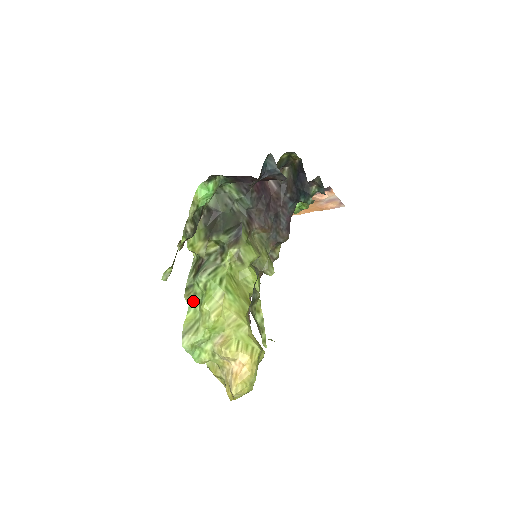
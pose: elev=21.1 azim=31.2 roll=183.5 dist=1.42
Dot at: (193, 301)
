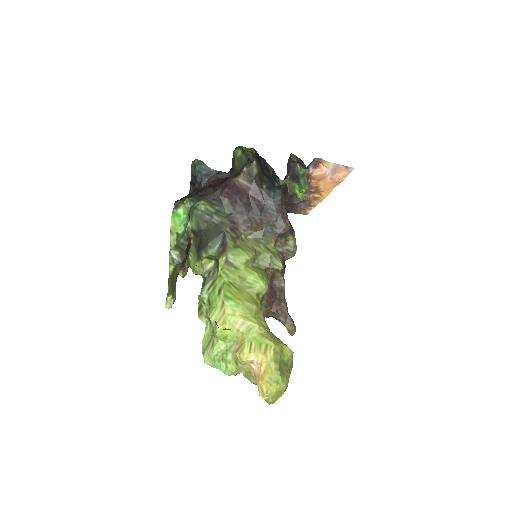
Dot at: (207, 318)
